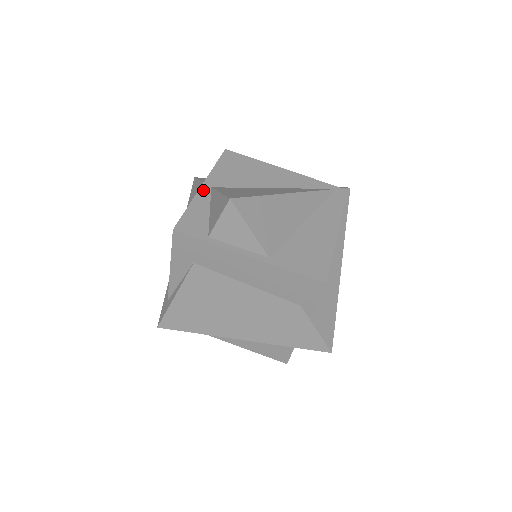
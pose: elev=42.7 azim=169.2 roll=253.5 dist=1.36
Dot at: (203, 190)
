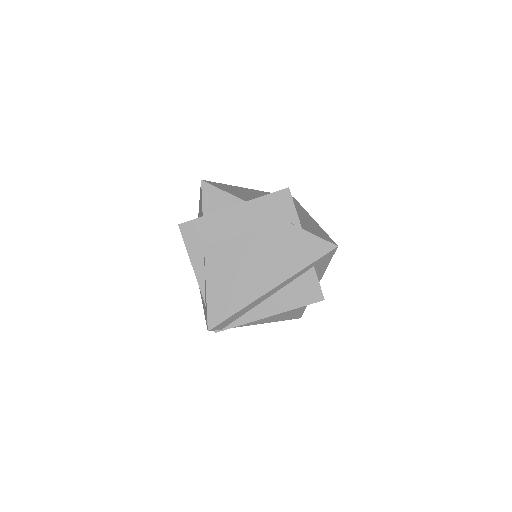
Dot at: occluded
